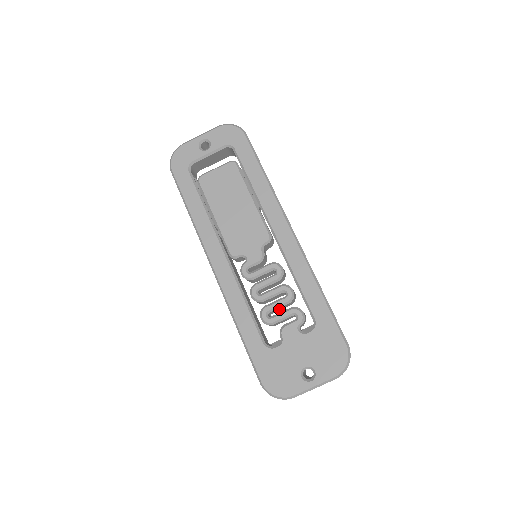
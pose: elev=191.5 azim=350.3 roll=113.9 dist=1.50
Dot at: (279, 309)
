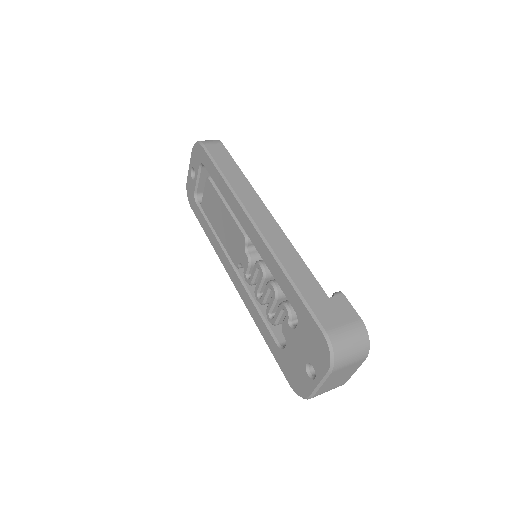
Dot at: occluded
